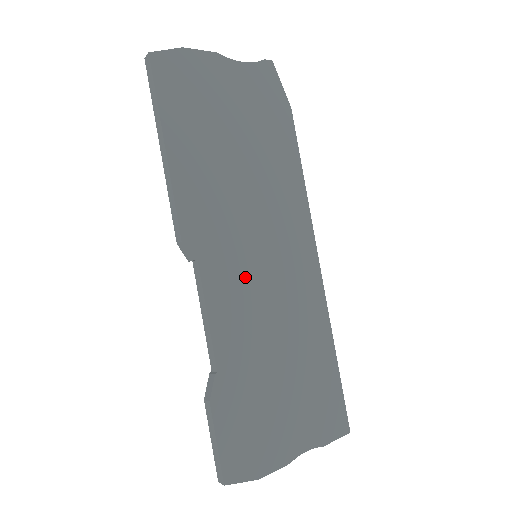
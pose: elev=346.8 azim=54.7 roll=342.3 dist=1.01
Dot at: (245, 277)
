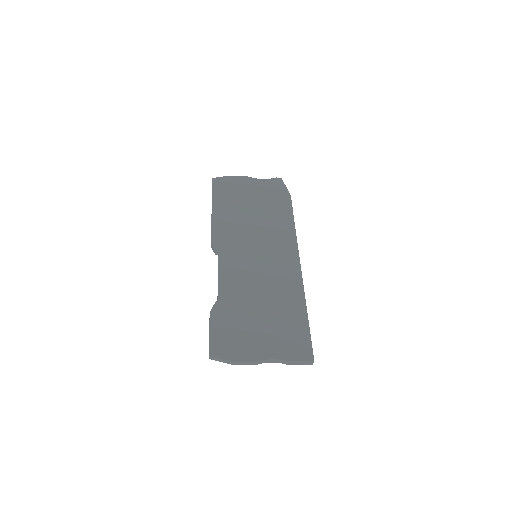
Dot at: (245, 262)
